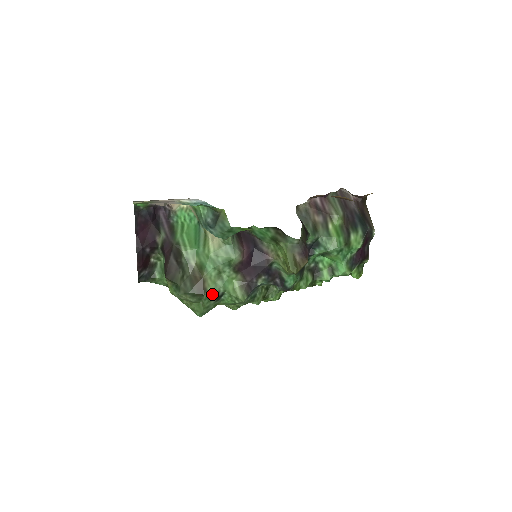
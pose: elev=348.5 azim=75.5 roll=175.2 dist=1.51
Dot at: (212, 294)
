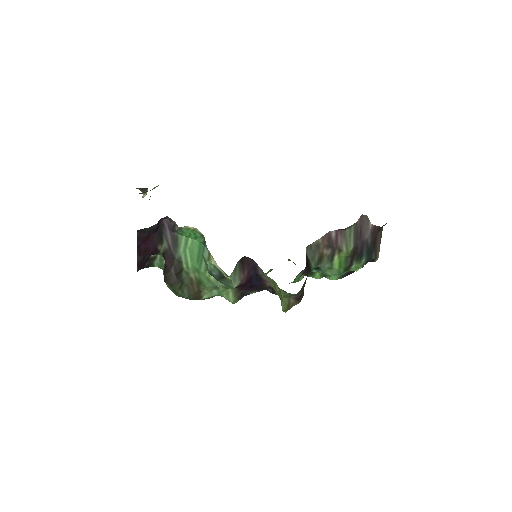
Dot at: (206, 298)
